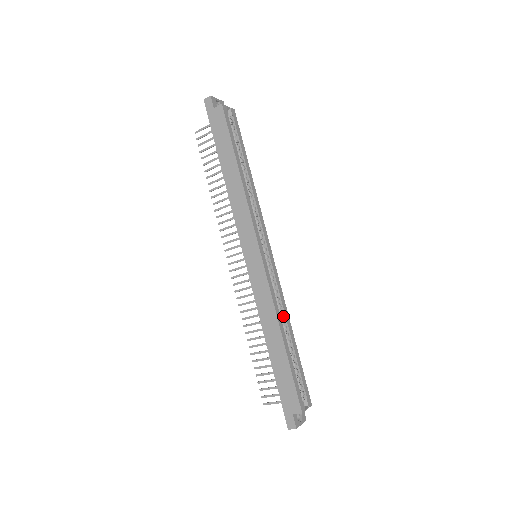
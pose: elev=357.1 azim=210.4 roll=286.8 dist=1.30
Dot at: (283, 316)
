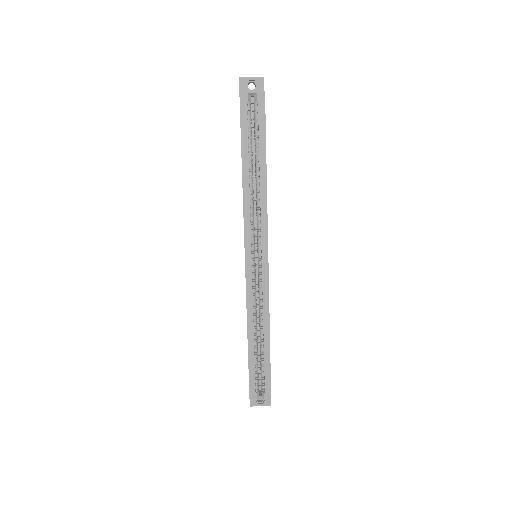
Dot at: (263, 319)
